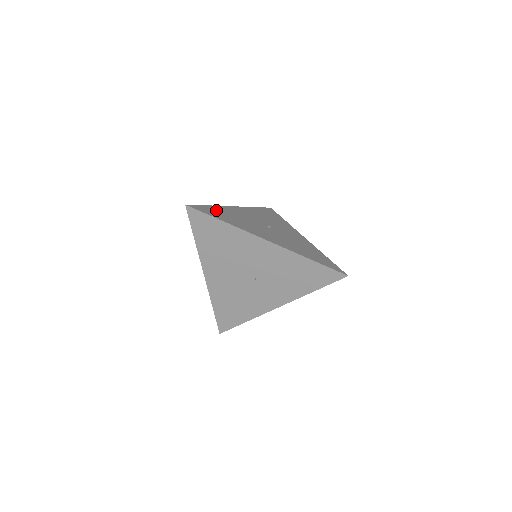
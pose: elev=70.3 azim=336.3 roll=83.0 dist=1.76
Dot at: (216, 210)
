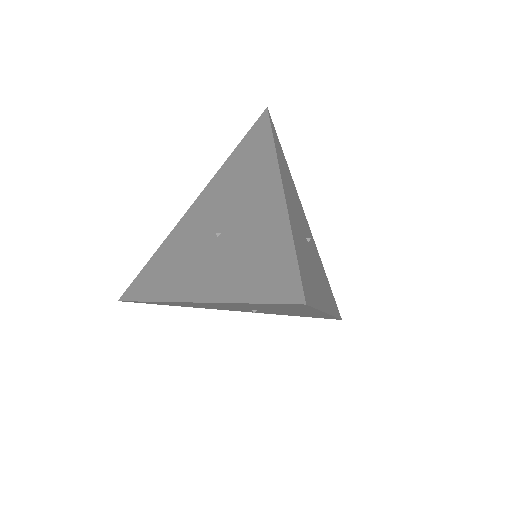
Dot at: (301, 257)
